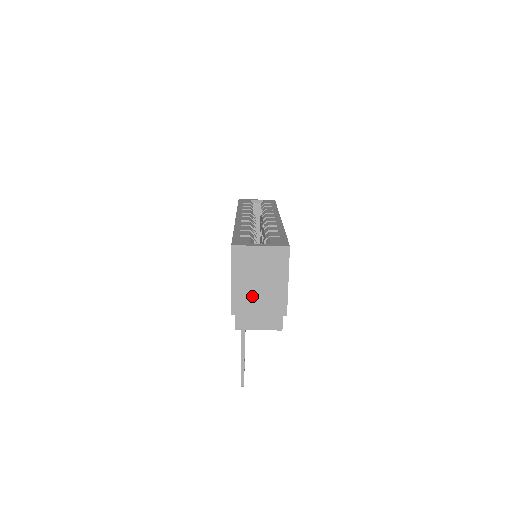
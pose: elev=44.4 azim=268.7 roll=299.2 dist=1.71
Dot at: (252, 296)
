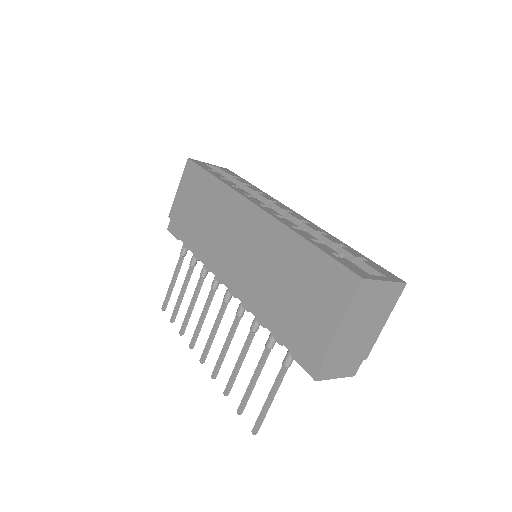
Dot at: (350, 340)
